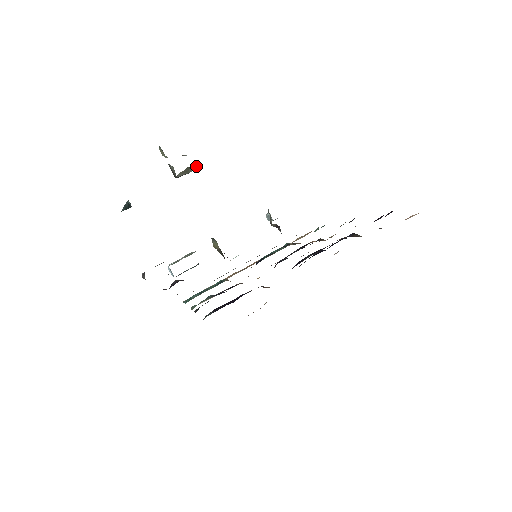
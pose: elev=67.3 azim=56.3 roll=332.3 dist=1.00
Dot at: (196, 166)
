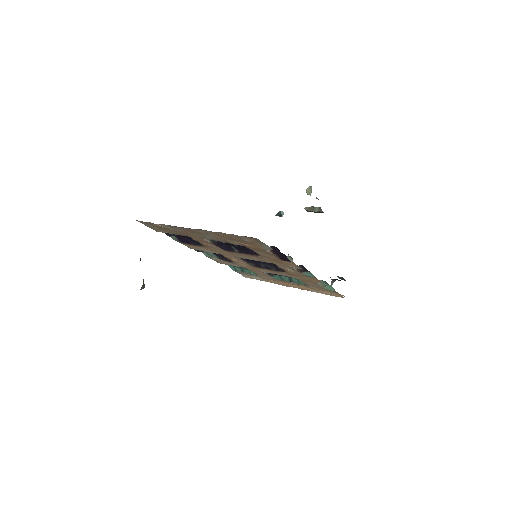
Dot at: (320, 209)
